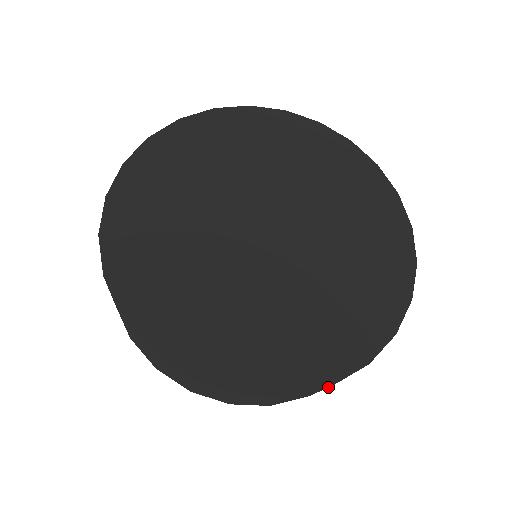
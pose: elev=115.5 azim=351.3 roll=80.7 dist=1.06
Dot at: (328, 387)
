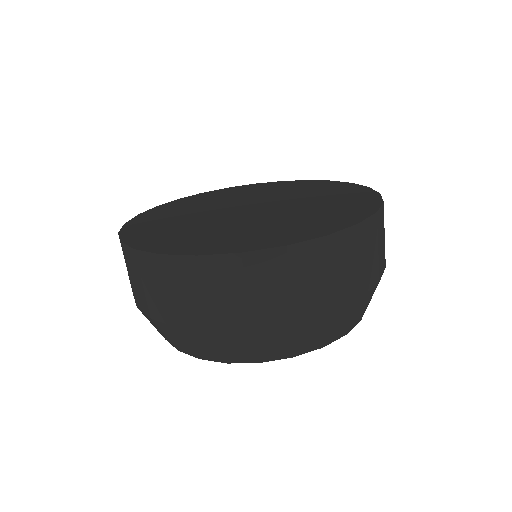
Dot at: (162, 262)
